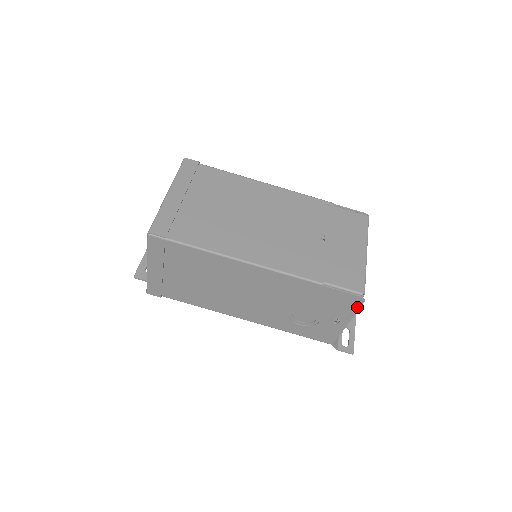
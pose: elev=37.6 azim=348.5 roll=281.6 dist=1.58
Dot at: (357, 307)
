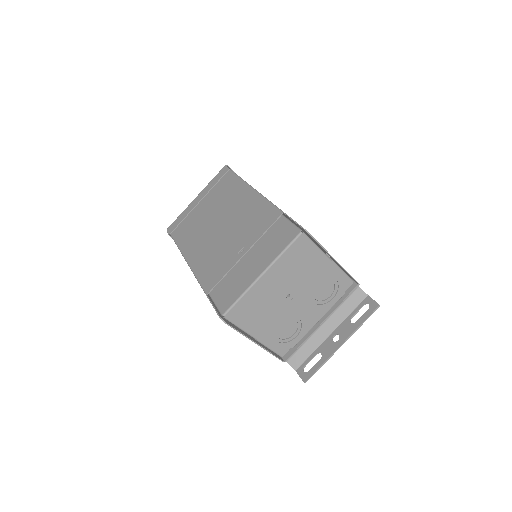
Dot at: (233, 327)
